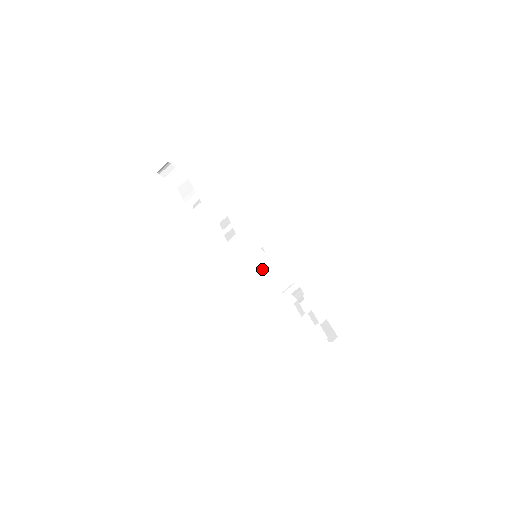
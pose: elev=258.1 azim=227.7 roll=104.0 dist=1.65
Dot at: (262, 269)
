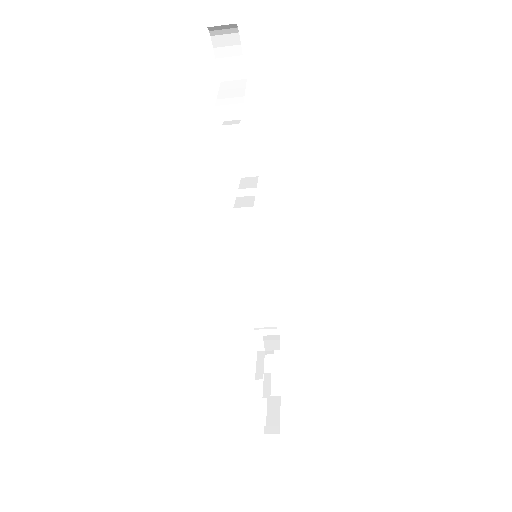
Dot at: (251, 278)
